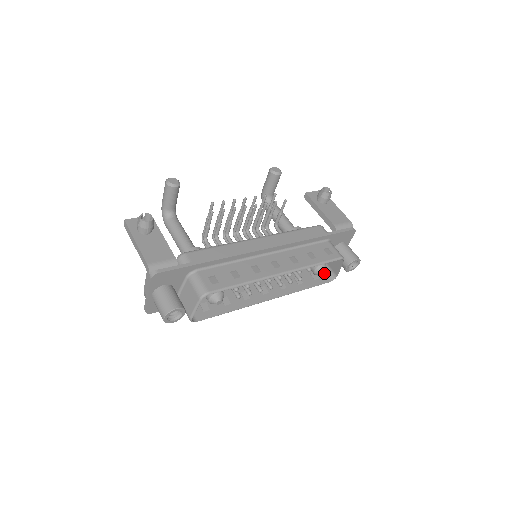
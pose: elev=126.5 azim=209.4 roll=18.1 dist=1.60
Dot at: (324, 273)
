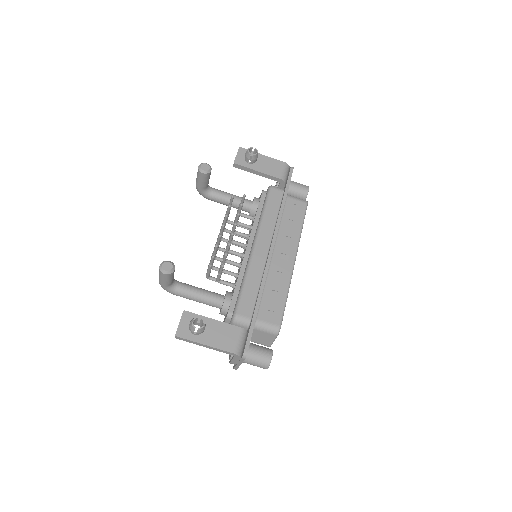
Dot at: occluded
